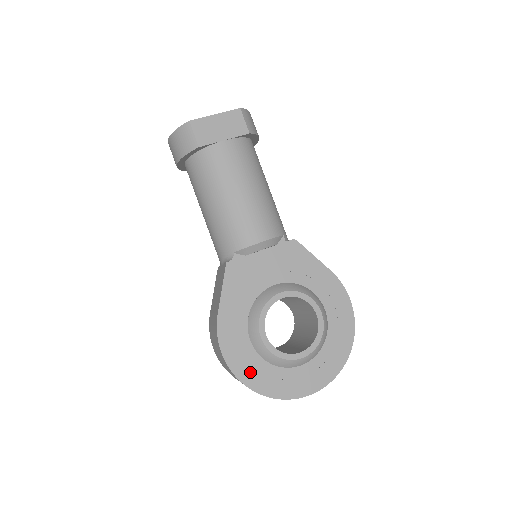
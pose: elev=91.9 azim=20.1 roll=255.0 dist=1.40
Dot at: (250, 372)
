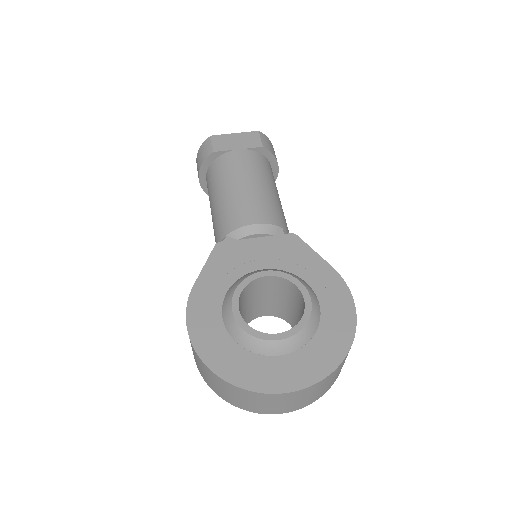
Dot at: (213, 349)
